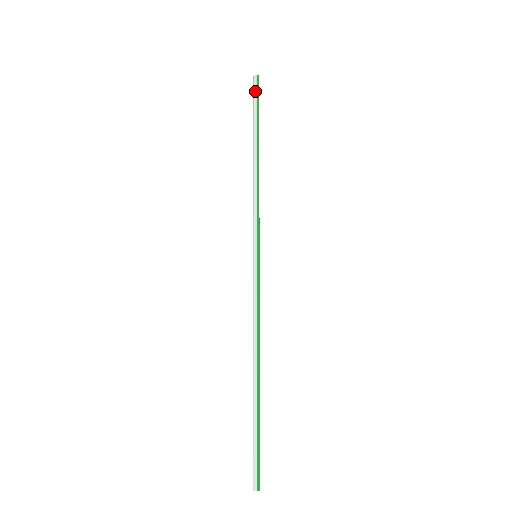
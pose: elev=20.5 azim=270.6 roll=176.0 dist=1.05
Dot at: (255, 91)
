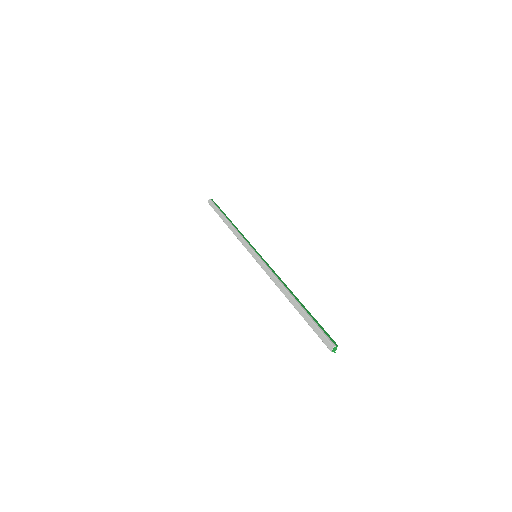
Dot at: (214, 203)
